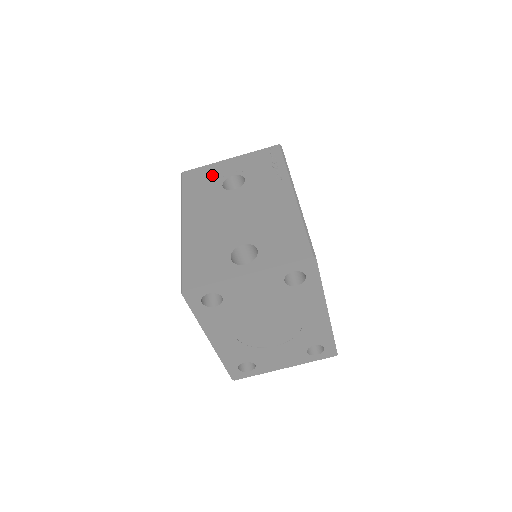
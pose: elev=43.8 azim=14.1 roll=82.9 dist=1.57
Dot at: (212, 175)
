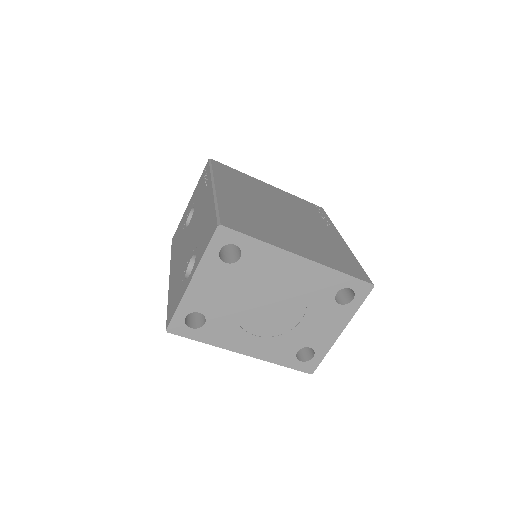
Dot at: (182, 225)
